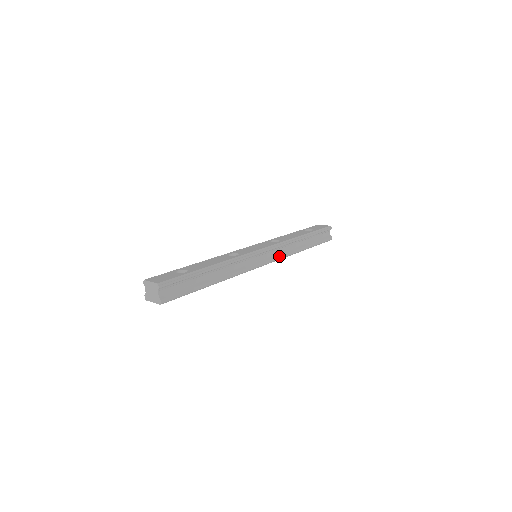
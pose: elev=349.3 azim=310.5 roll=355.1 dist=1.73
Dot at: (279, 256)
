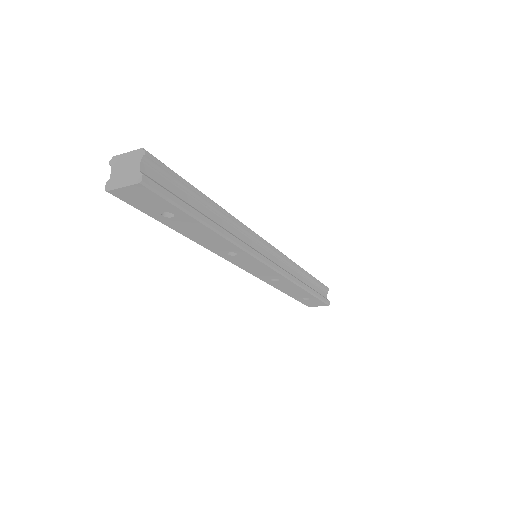
Dot at: (284, 270)
